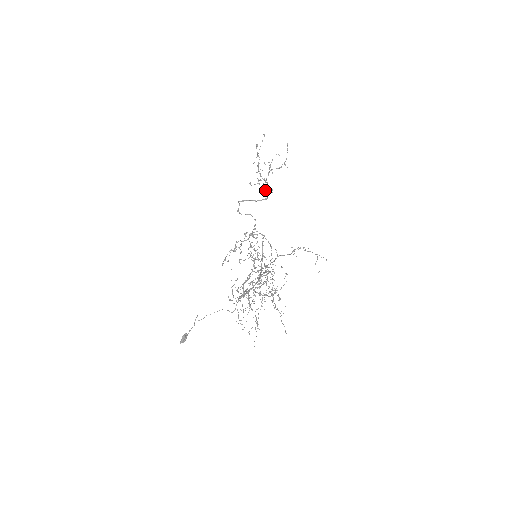
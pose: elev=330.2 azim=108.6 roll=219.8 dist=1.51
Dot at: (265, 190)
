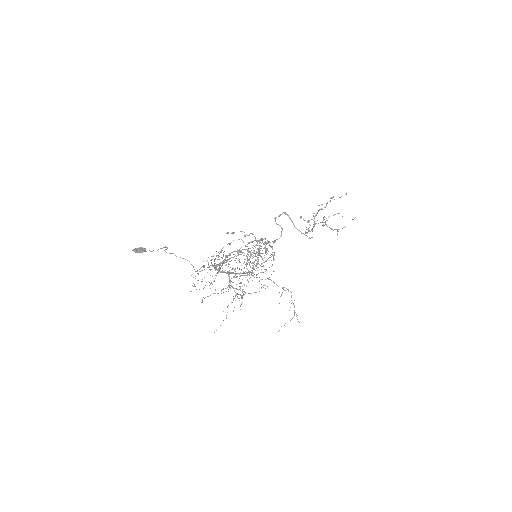
Dot at: occluded
